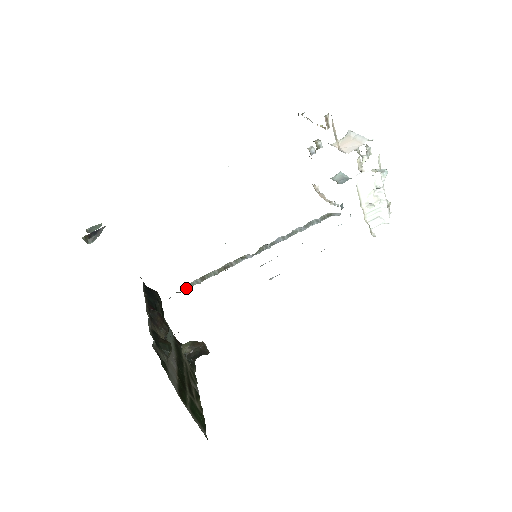
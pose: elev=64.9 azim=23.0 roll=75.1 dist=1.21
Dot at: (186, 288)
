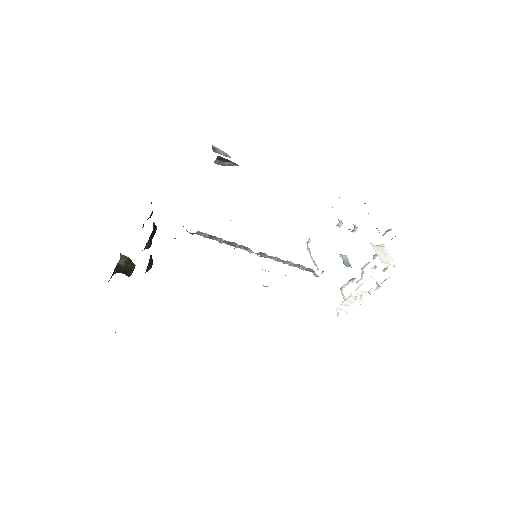
Dot at: (195, 233)
